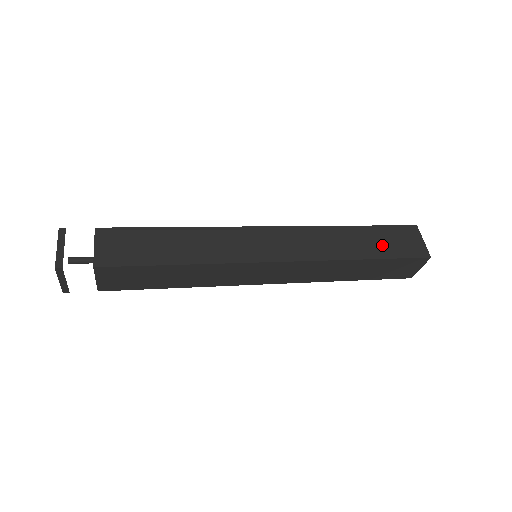
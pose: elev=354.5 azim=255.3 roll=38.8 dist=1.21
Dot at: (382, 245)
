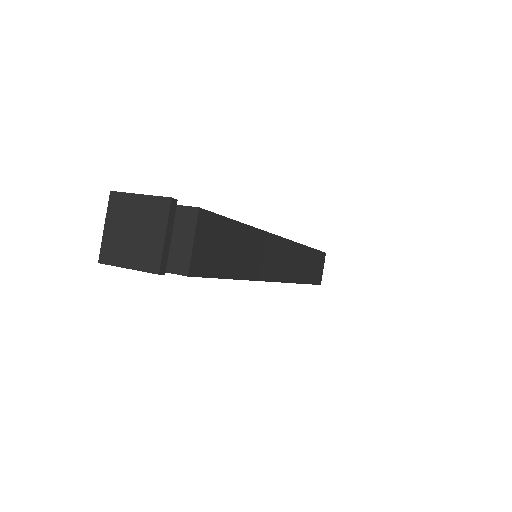
Dot at: occluded
